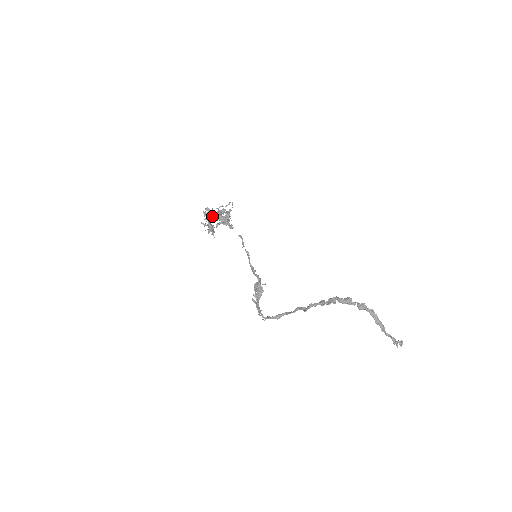
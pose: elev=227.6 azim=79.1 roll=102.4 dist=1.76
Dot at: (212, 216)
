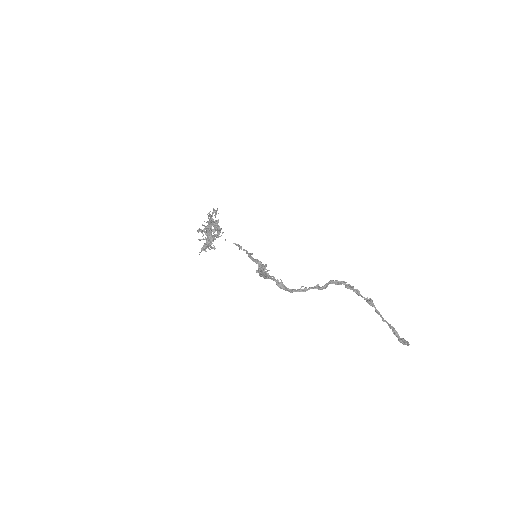
Dot at: occluded
